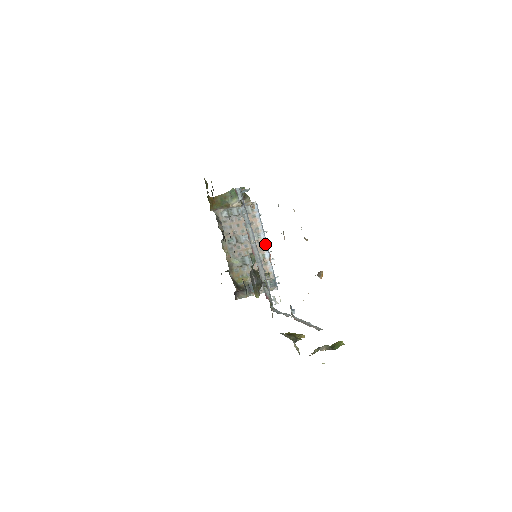
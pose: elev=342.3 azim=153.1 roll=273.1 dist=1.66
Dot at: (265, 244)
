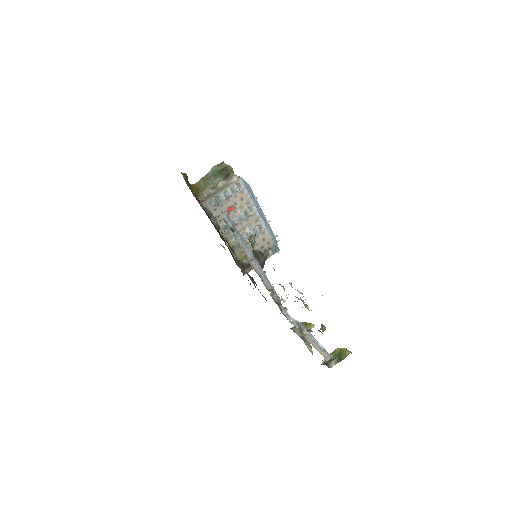
Dot at: (259, 215)
